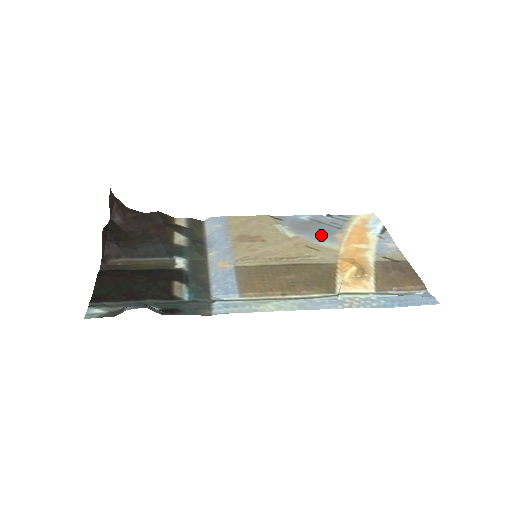
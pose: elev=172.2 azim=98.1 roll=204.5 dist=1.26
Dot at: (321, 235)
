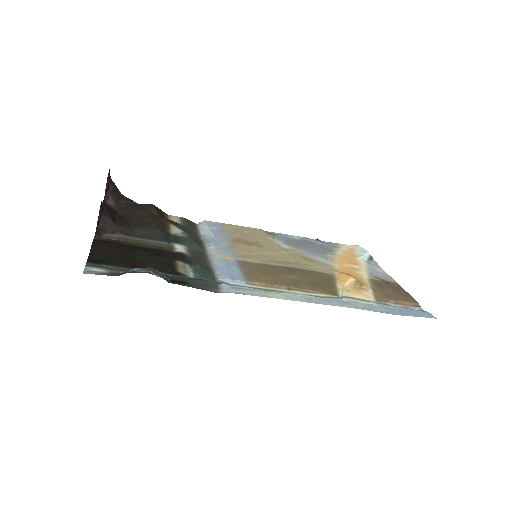
Dot at: (314, 252)
